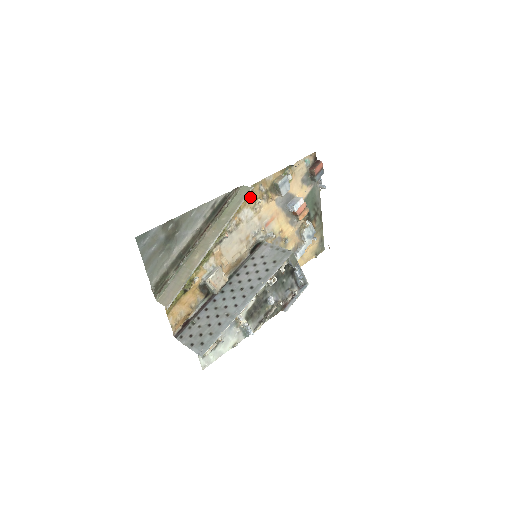
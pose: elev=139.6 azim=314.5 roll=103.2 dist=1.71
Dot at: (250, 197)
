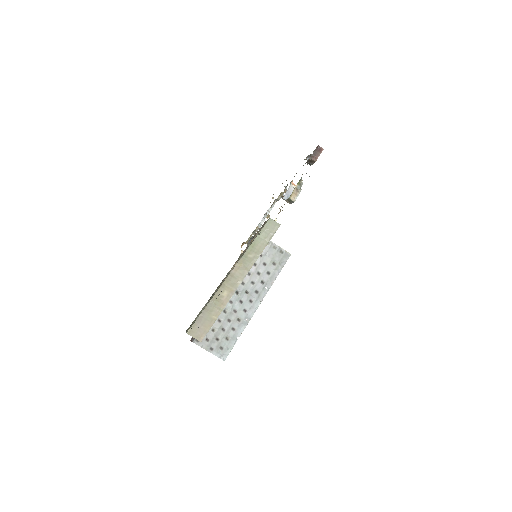
Dot at: occluded
